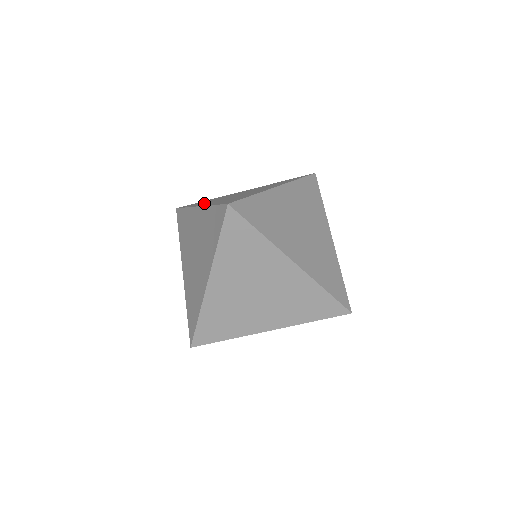
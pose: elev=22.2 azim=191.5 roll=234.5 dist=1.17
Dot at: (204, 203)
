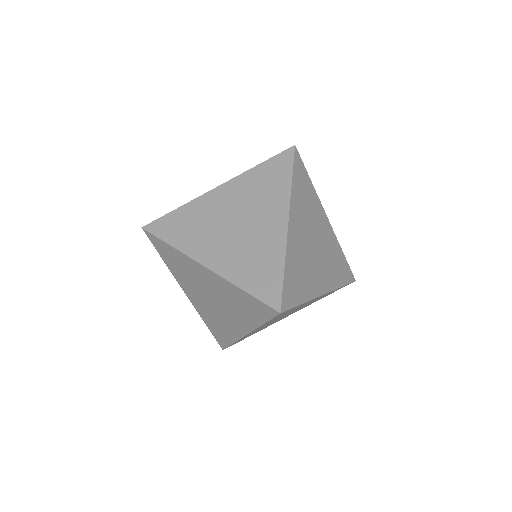
Dot at: occluded
